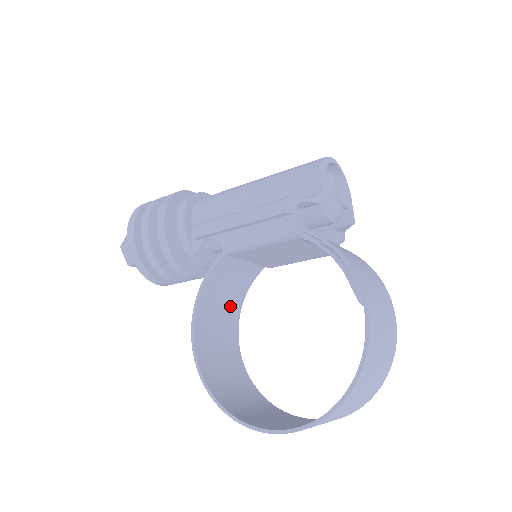
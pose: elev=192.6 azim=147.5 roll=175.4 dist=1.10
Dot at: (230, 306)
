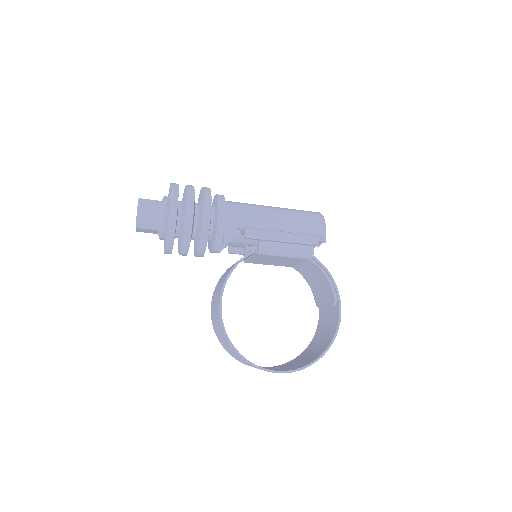
Dot at: occluded
